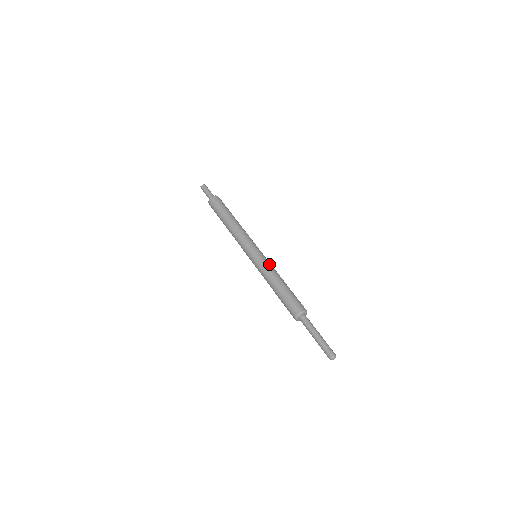
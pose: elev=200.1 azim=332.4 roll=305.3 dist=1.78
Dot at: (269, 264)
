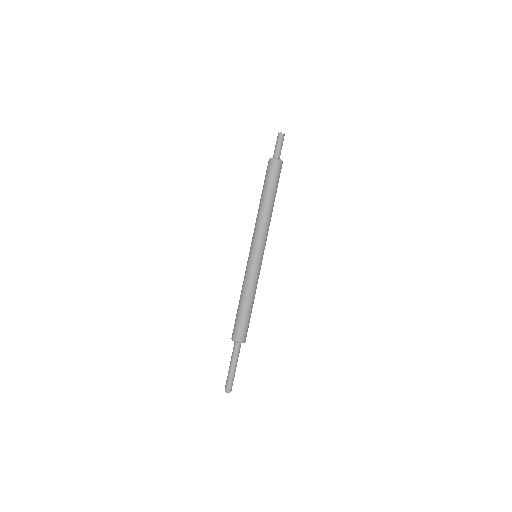
Dot at: (252, 276)
